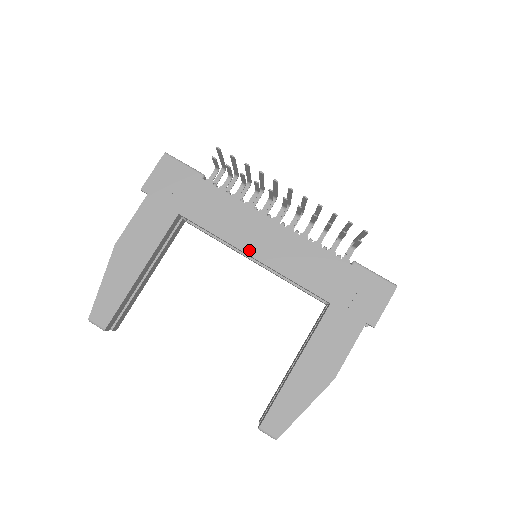
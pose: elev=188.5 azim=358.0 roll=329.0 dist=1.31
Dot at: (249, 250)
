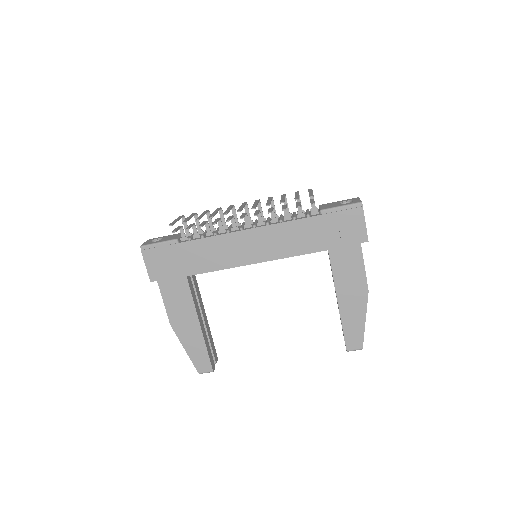
Dot at: (249, 261)
